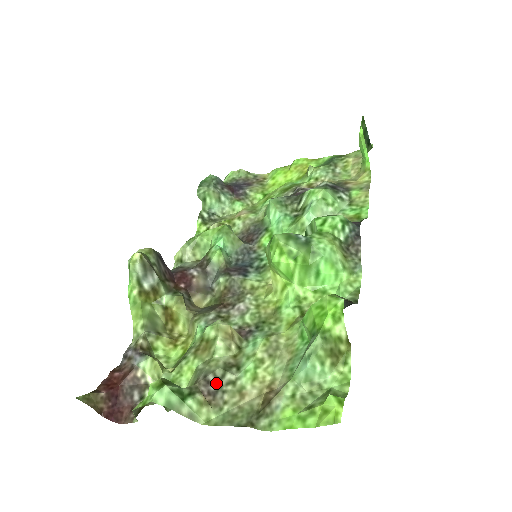
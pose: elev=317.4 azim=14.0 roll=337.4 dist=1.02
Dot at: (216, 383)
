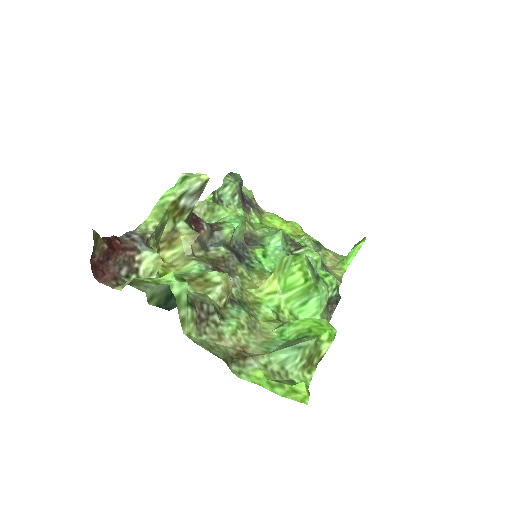
Dot at: (206, 314)
